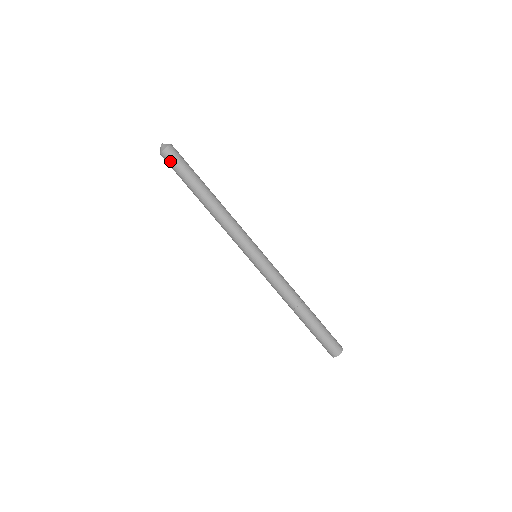
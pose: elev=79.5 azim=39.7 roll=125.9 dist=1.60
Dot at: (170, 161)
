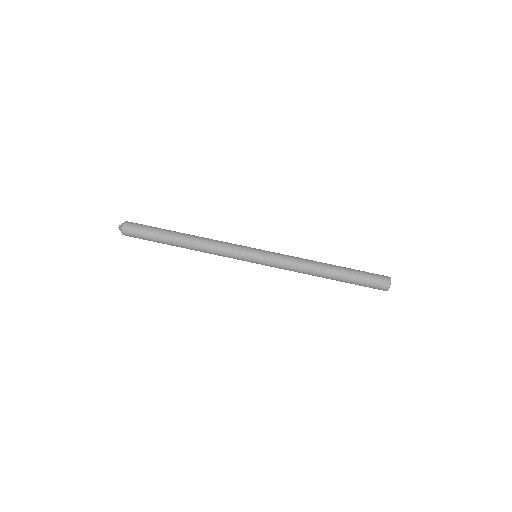
Dot at: (133, 232)
